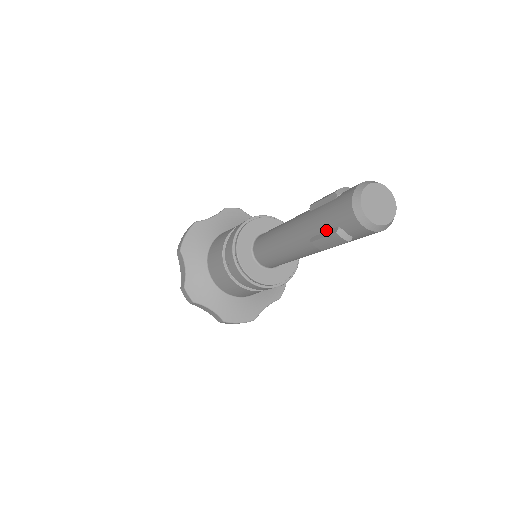
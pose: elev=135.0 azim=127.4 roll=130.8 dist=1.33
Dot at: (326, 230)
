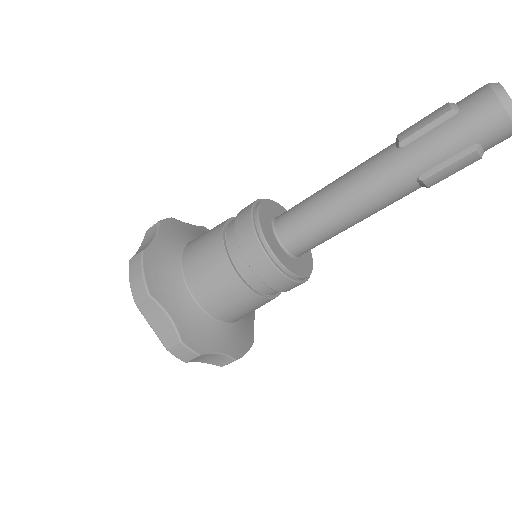
Dot at: (451, 156)
